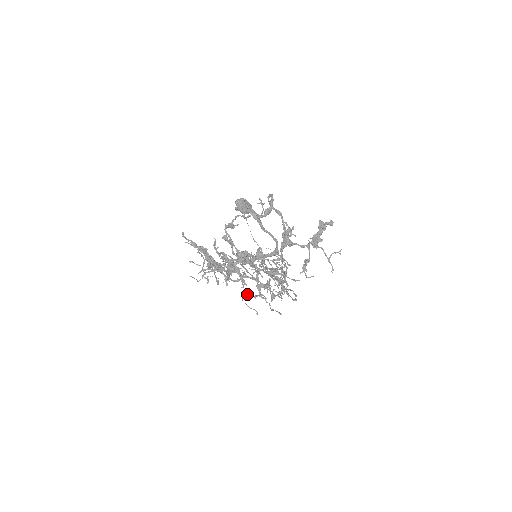
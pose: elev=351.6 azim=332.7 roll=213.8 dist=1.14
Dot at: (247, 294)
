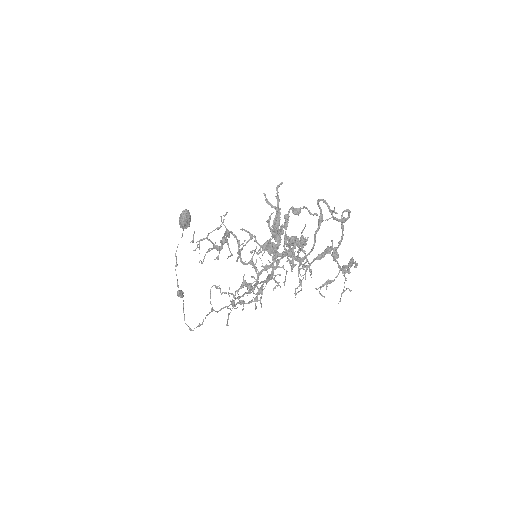
Dot at: occluded
